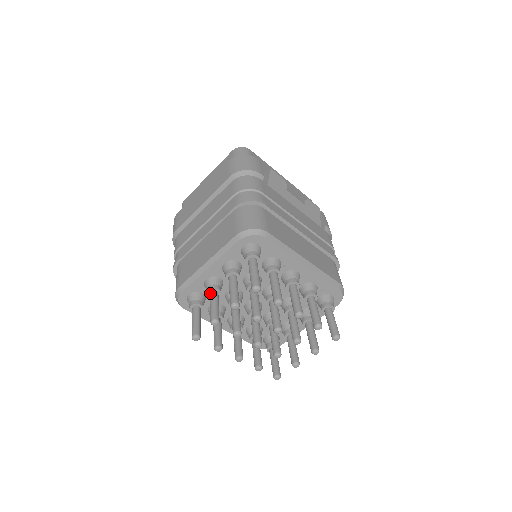
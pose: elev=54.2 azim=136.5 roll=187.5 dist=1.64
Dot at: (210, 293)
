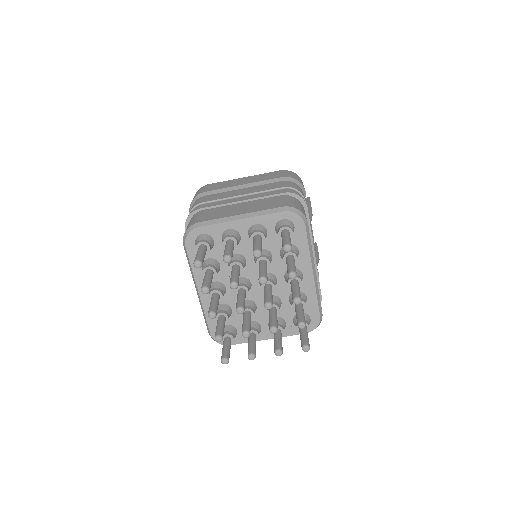
Dot at: (228, 240)
